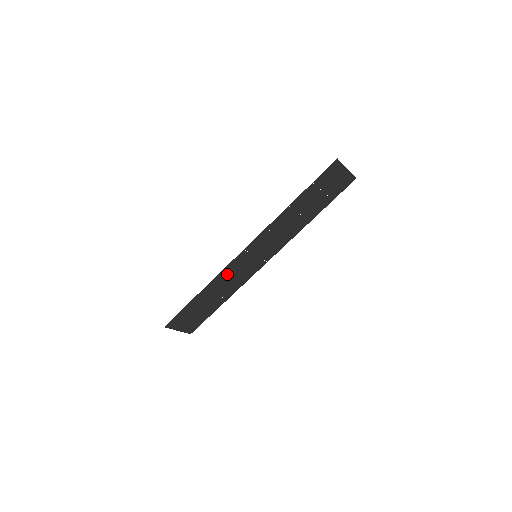
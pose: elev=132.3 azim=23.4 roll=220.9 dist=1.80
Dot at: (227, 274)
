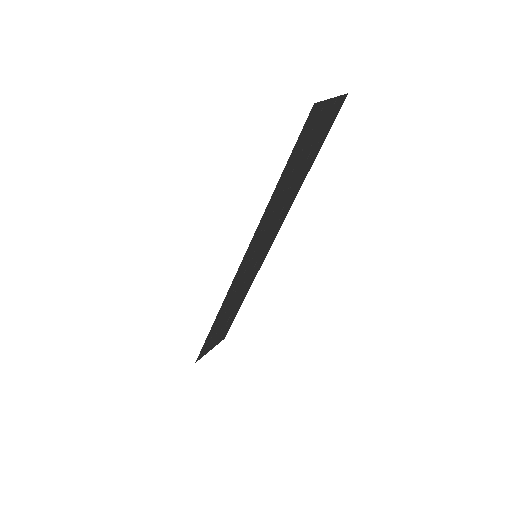
Dot at: (233, 292)
